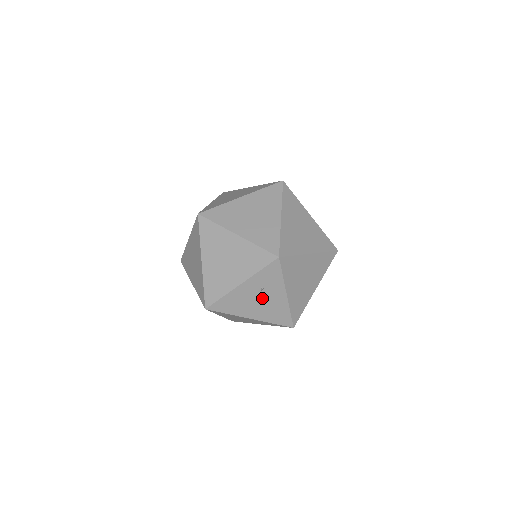
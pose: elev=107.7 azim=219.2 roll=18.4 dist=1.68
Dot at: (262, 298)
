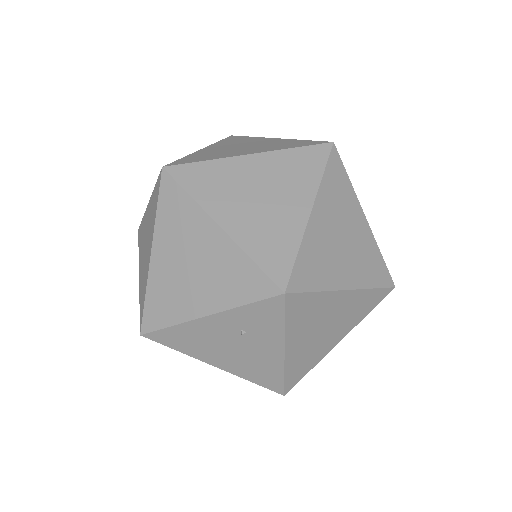
Dot at: (240, 345)
